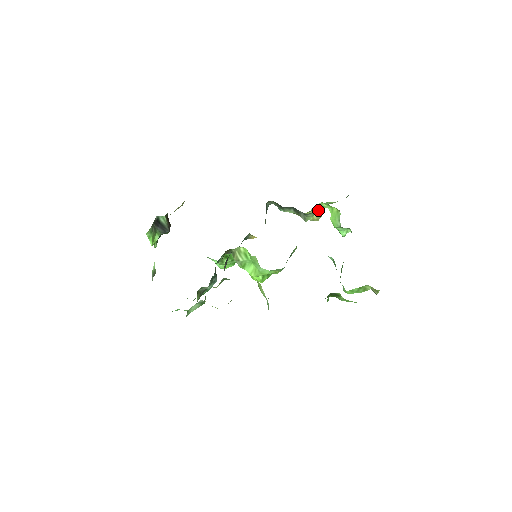
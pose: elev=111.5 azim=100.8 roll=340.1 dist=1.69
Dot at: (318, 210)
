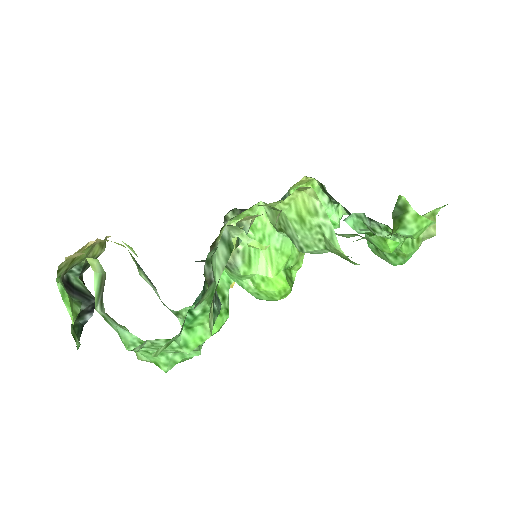
Dot at: occluded
